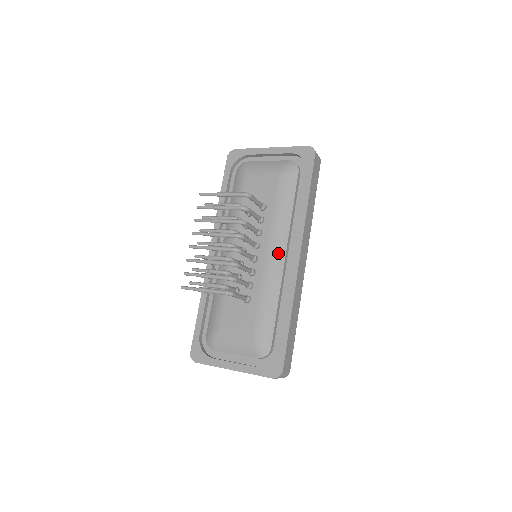
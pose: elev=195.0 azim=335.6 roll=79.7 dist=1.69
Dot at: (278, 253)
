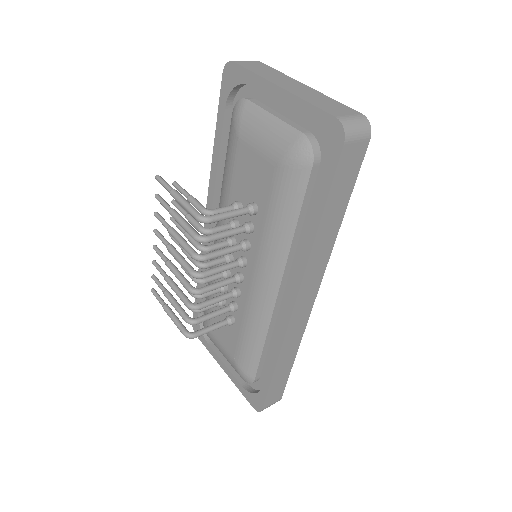
Dot at: (267, 287)
